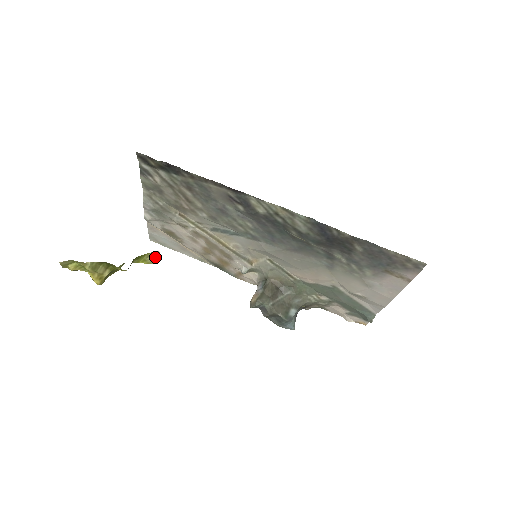
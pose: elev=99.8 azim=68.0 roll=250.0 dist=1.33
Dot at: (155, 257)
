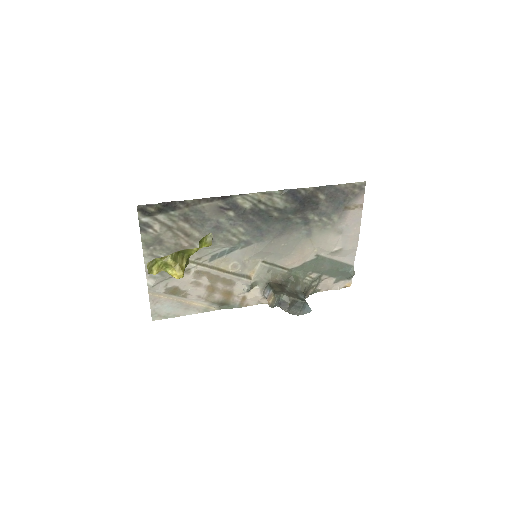
Dot at: (211, 239)
